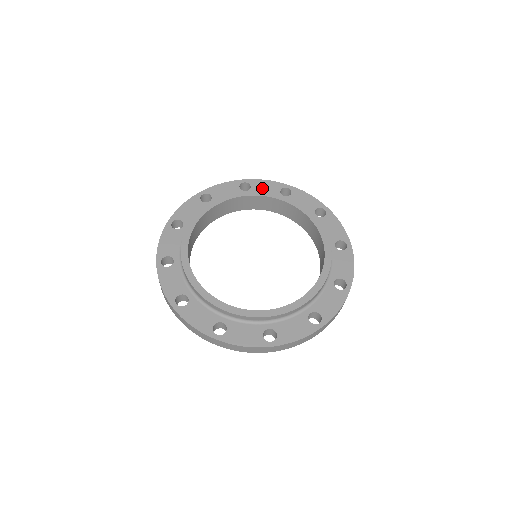
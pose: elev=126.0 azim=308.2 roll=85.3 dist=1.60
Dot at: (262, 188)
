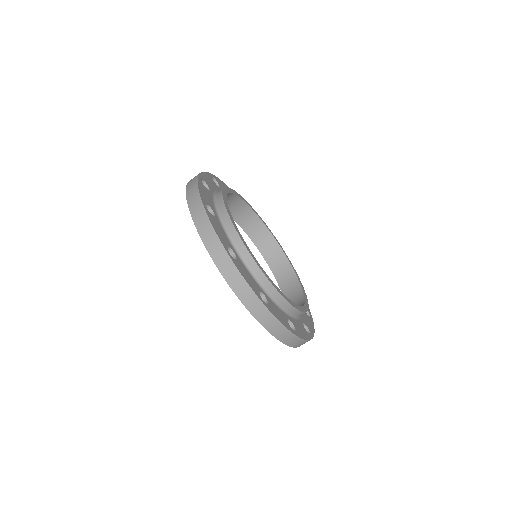
Dot at: occluded
